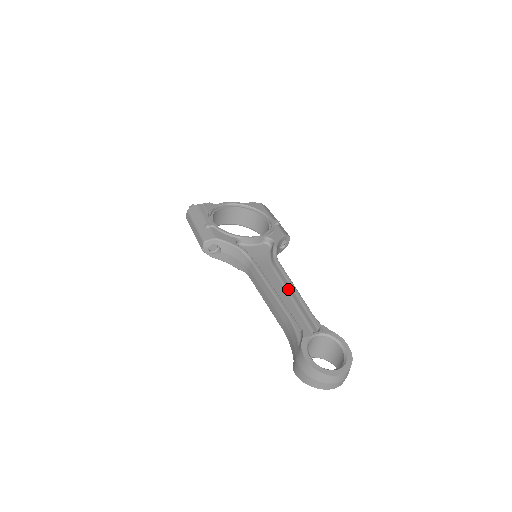
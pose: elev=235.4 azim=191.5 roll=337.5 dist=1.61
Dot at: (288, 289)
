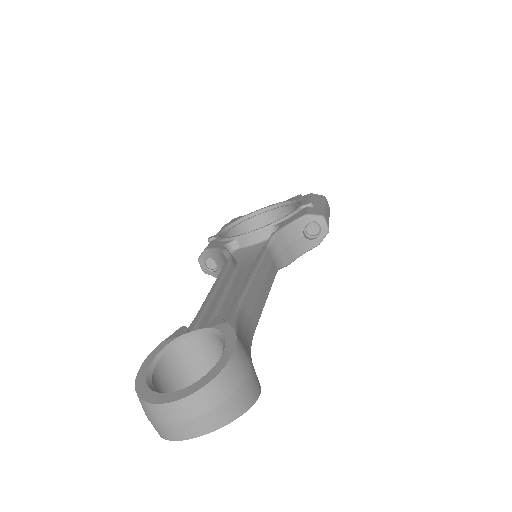
Dot at: occluded
